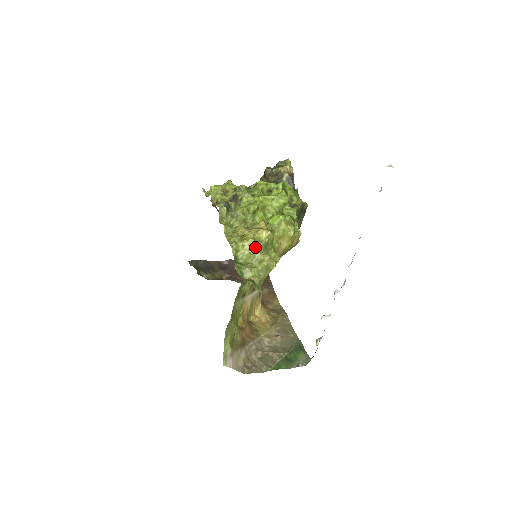
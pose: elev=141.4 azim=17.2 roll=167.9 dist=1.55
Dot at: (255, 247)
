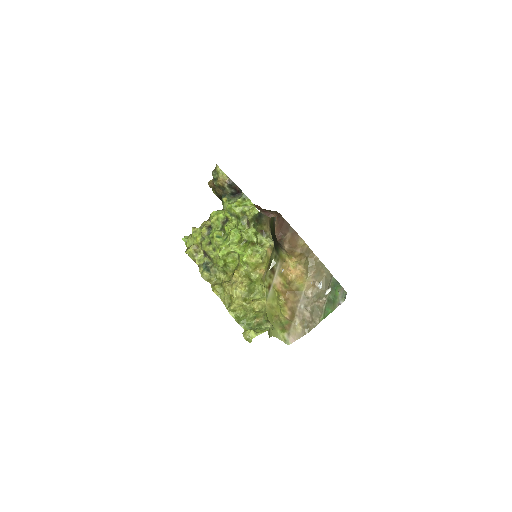
Dot at: (242, 304)
